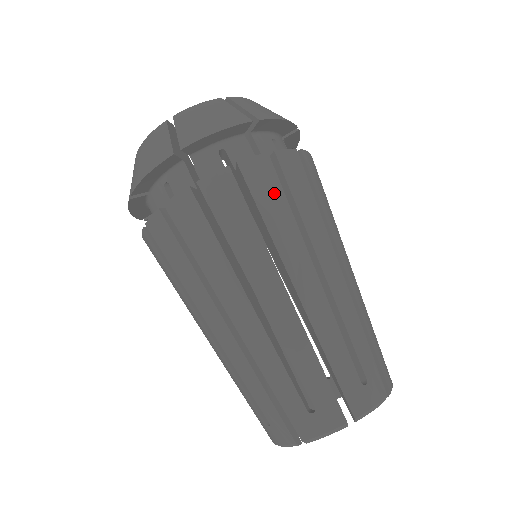
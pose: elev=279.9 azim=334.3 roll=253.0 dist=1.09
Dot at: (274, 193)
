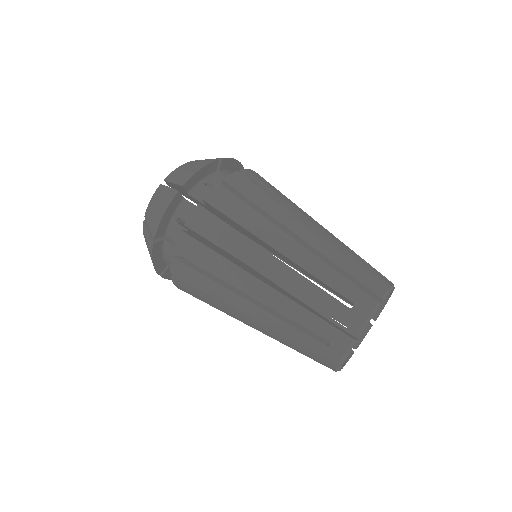
Dot at: occluded
